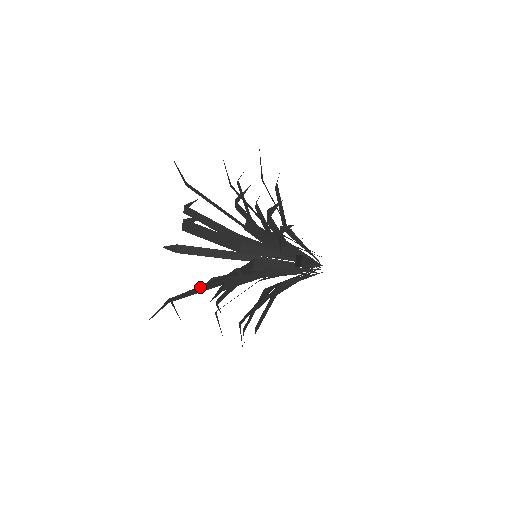
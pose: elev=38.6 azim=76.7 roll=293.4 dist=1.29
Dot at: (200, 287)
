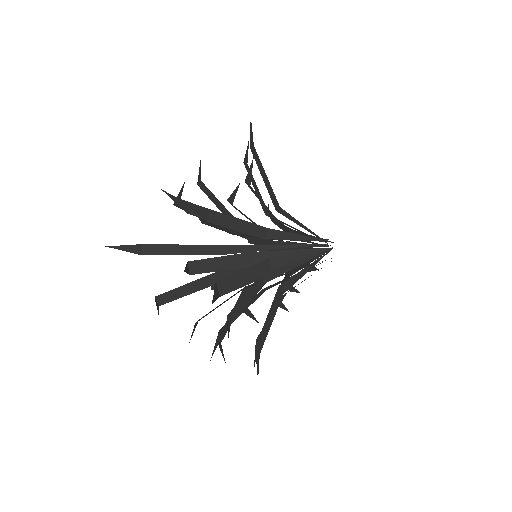
Dot at: occluded
